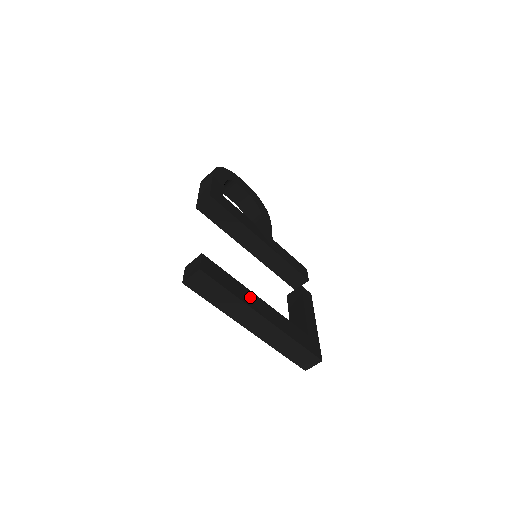
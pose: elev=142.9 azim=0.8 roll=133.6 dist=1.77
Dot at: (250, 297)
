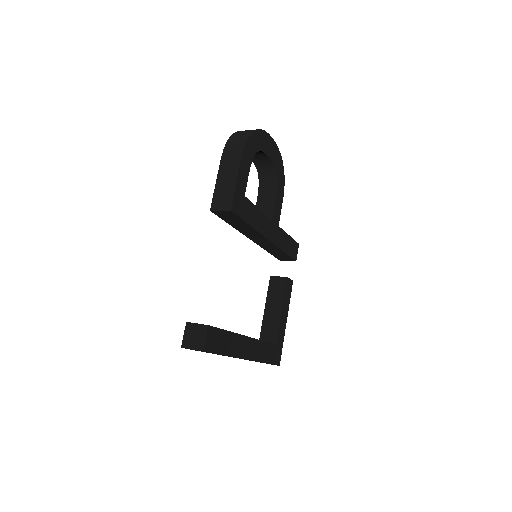
Dot at: (240, 344)
